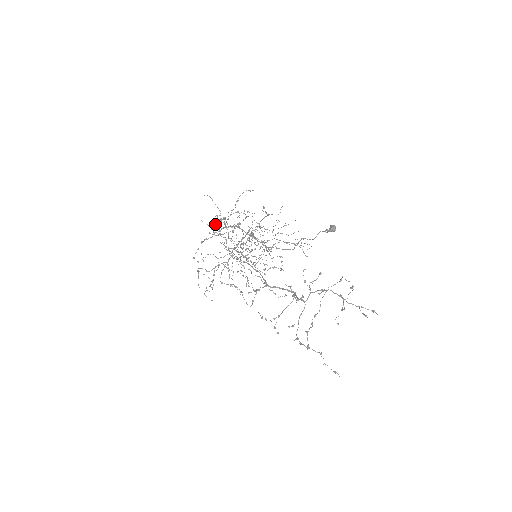
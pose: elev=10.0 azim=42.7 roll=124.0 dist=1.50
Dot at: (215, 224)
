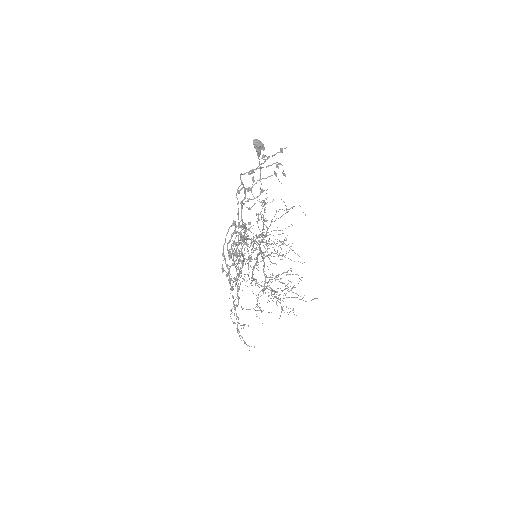
Dot at: (241, 270)
